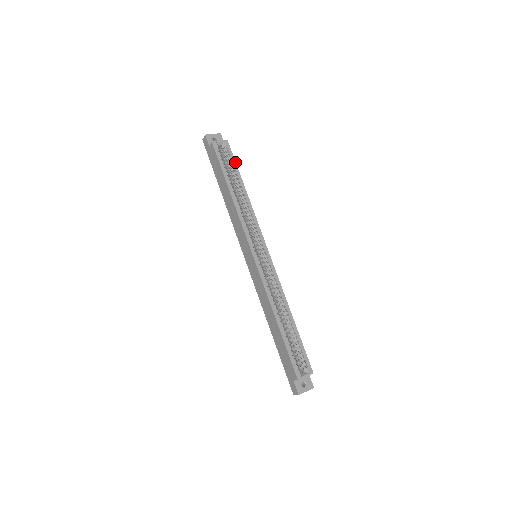
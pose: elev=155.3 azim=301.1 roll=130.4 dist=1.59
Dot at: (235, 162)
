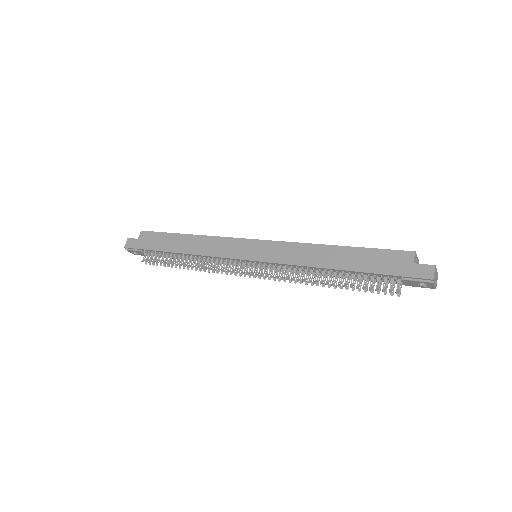
Dot at: occluded
